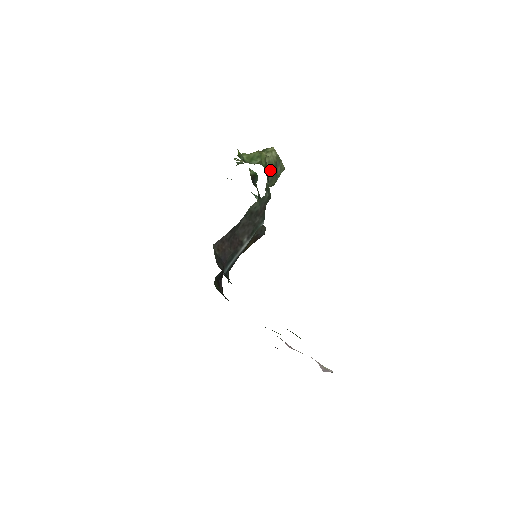
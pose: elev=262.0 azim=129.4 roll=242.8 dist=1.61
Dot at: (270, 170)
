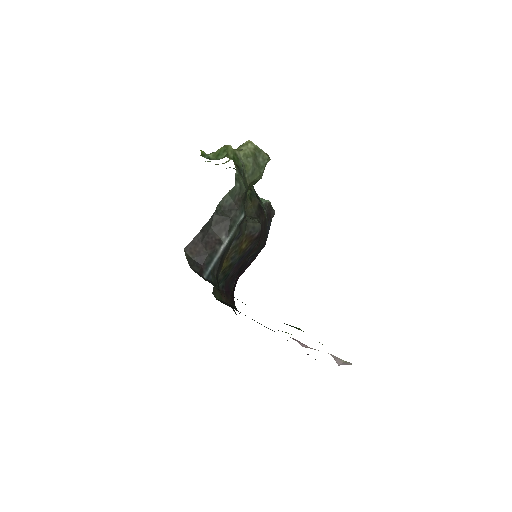
Dot at: (247, 162)
